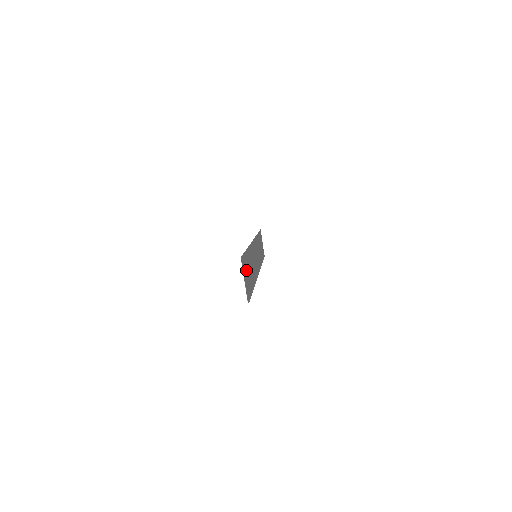
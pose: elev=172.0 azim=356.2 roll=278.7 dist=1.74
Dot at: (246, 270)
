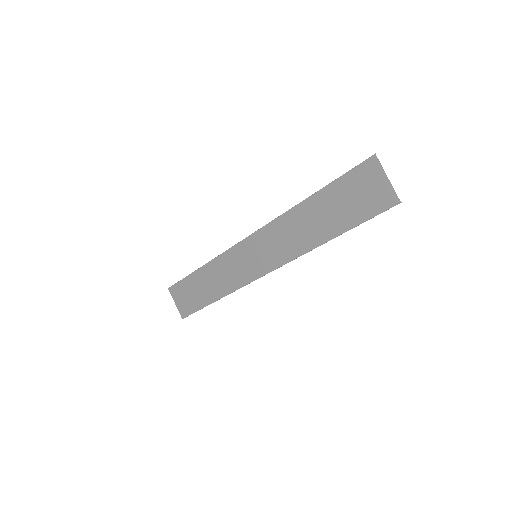
Dot at: (355, 191)
